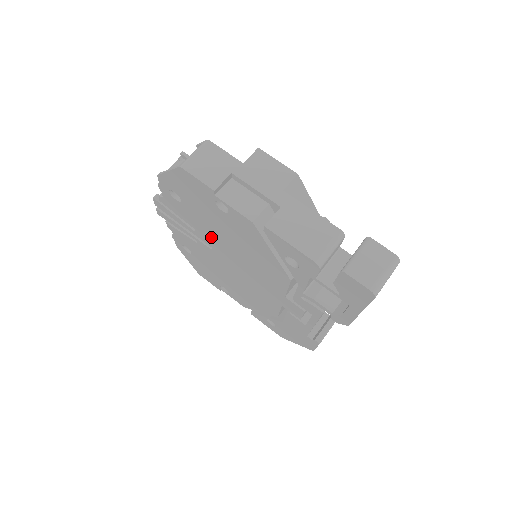
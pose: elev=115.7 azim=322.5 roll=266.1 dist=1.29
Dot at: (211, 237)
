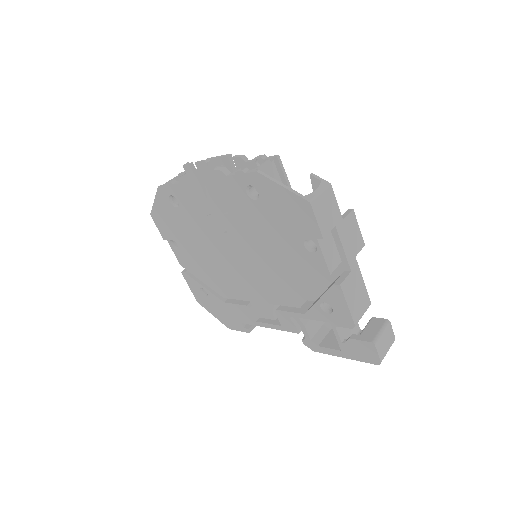
Dot at: (244, 232)
